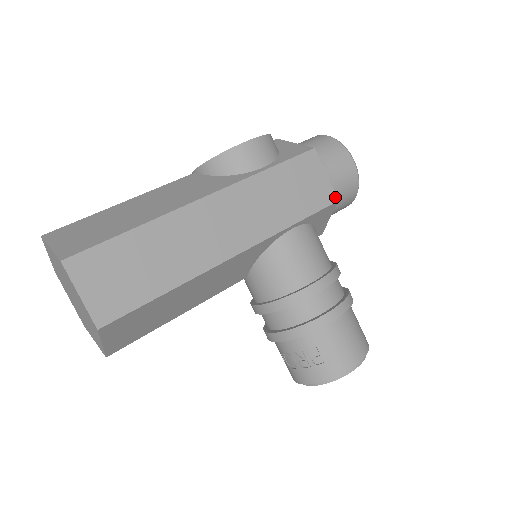
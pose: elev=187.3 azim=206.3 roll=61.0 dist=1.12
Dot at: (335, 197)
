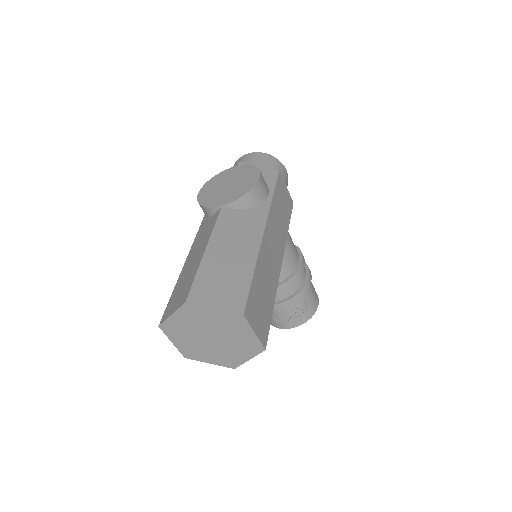
Dot at: (292, 201)
